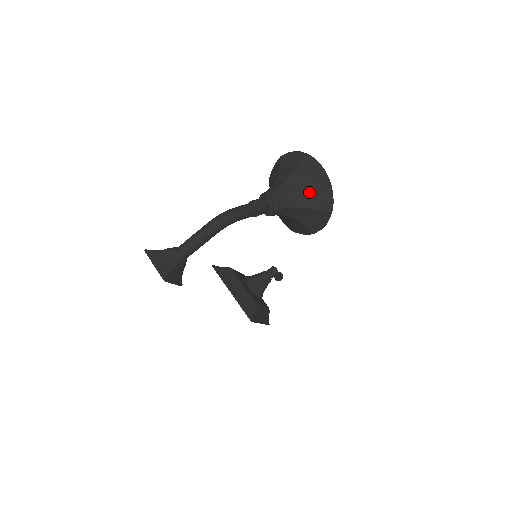
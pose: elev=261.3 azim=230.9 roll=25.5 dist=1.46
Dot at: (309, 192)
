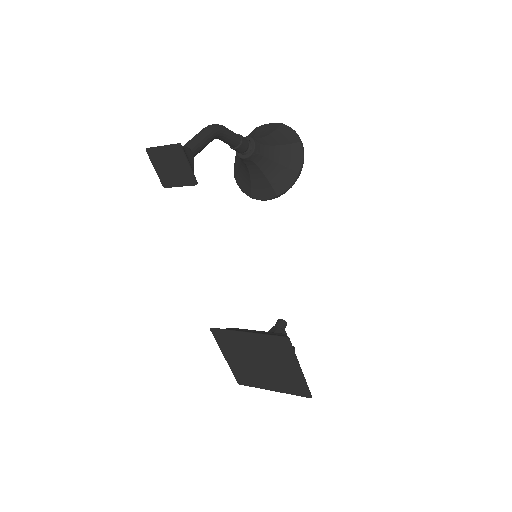
Dot at: (275, 135)
